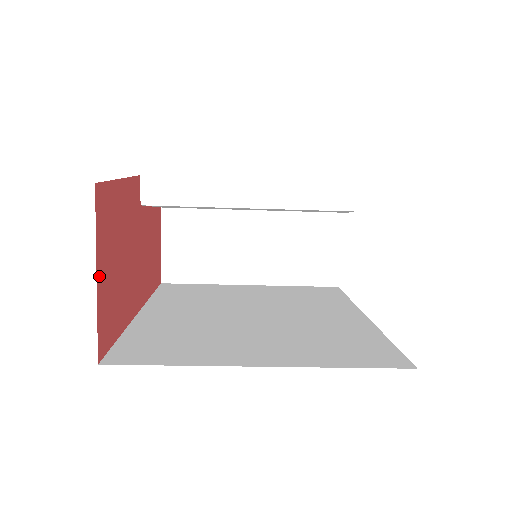
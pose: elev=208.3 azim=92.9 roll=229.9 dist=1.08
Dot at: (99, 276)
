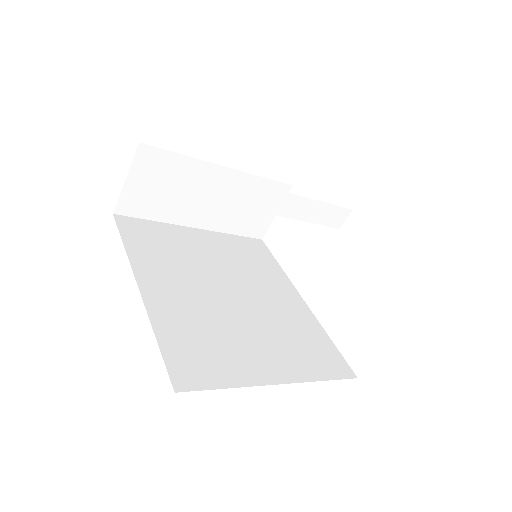
Dot at: occluded
